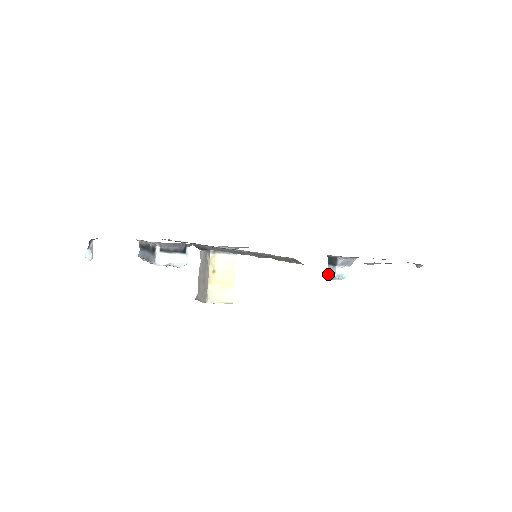
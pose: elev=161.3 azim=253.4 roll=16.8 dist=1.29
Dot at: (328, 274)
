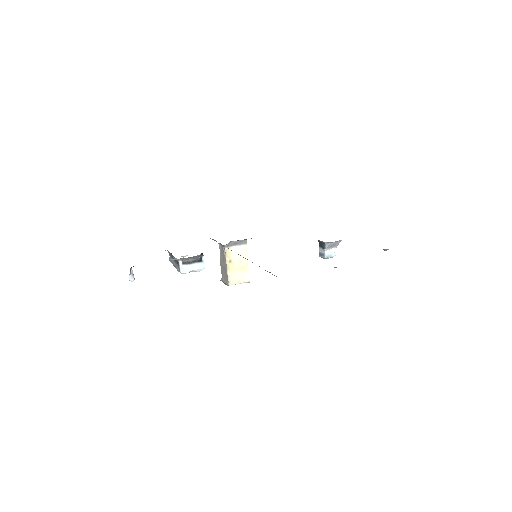
Dot at: (320, 255)
